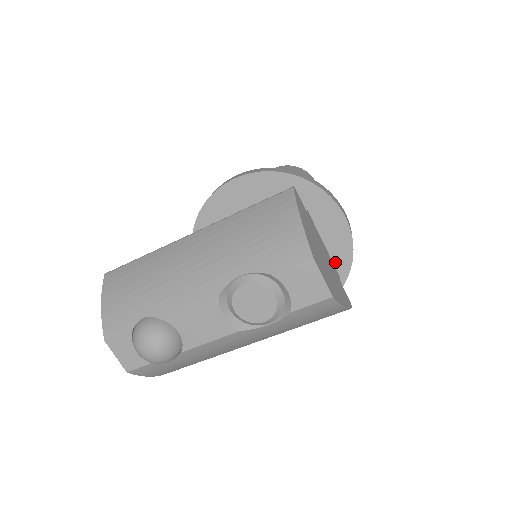
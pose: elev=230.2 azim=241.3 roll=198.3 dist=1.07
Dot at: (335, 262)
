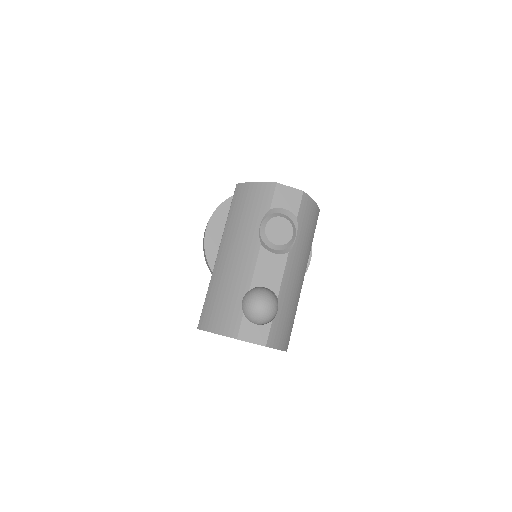
Dot at: occluded
